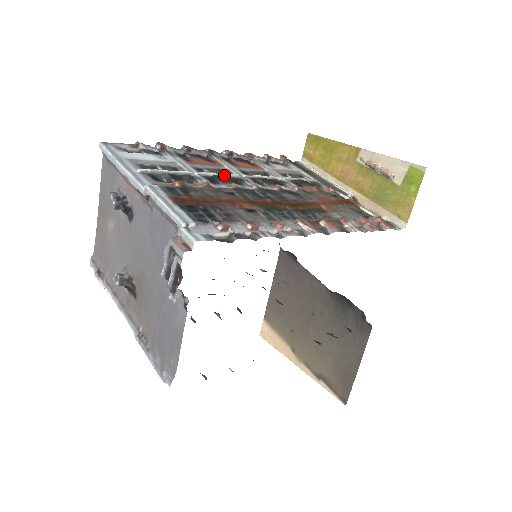
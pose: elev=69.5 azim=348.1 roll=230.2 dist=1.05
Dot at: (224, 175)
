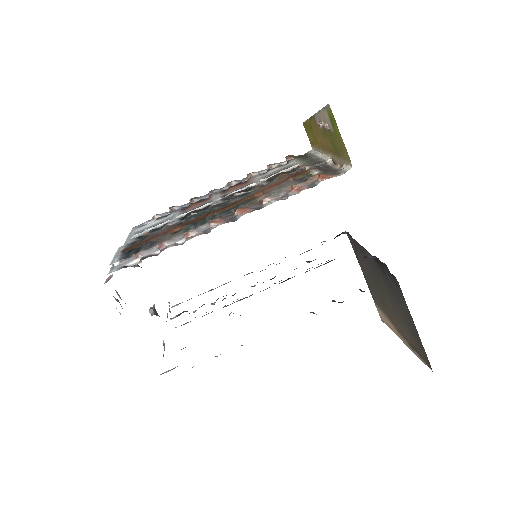
Dot at: (198, 209)
